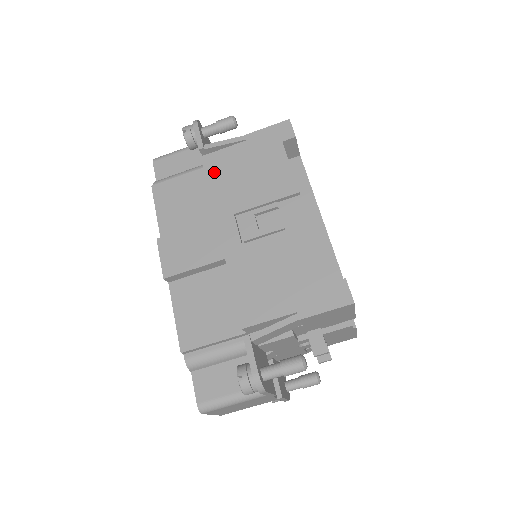
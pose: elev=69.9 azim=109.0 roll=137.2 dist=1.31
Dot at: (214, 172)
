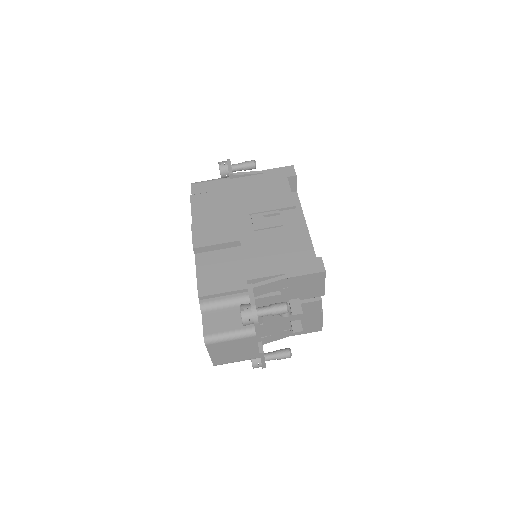
Dot at: (238, 189)
